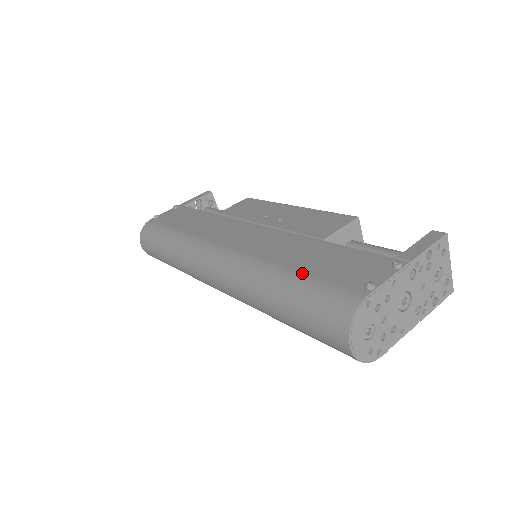
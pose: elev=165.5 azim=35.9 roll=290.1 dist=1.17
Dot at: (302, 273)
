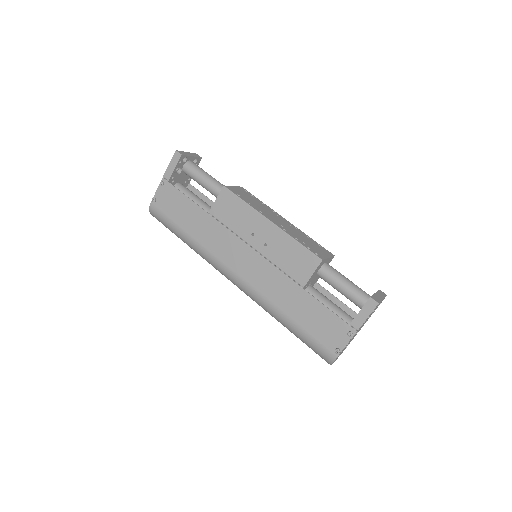
Dot at: (298, 326)
